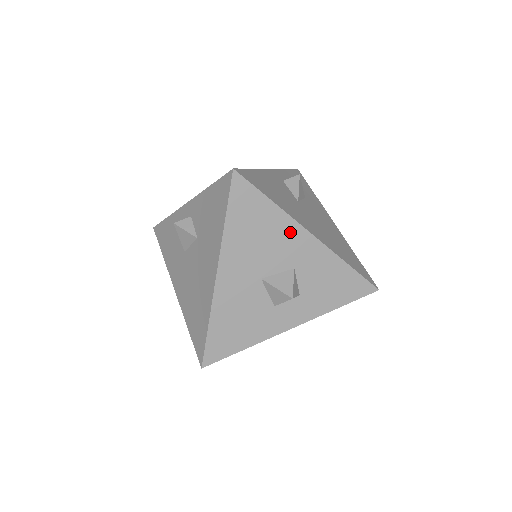
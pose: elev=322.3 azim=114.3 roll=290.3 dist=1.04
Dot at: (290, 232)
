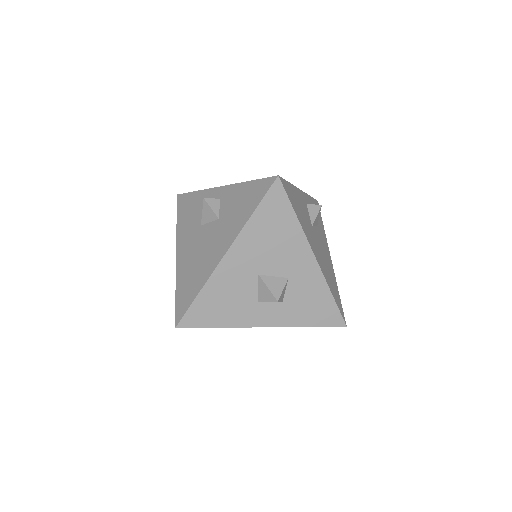
Dot at: (299, 247)
